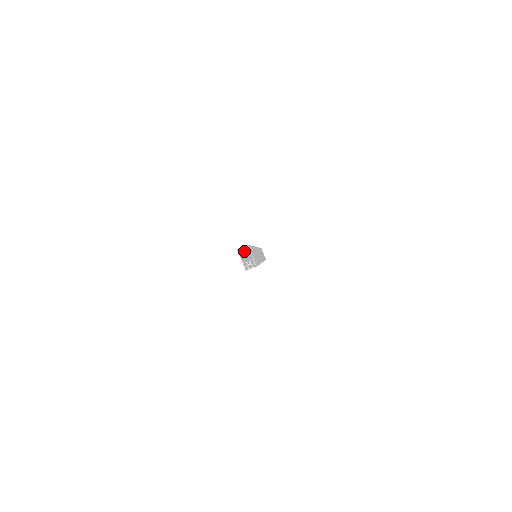
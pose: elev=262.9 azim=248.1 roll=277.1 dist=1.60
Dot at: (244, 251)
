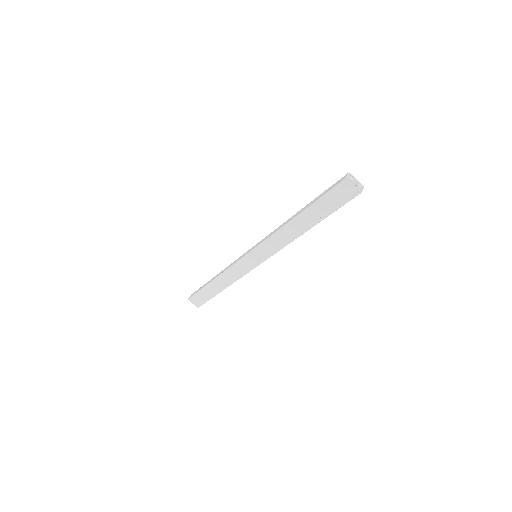
Dot at: (344, 183)
